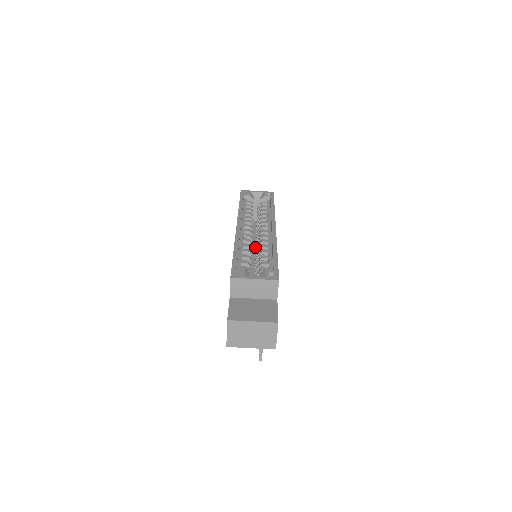
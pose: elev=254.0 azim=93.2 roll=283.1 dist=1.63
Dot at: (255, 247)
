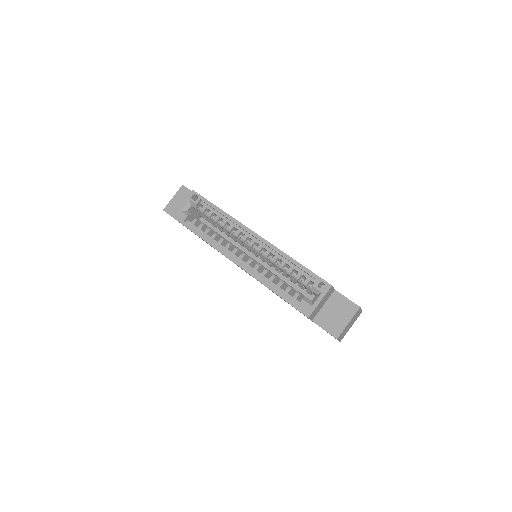
Dot at: (242, 247)
